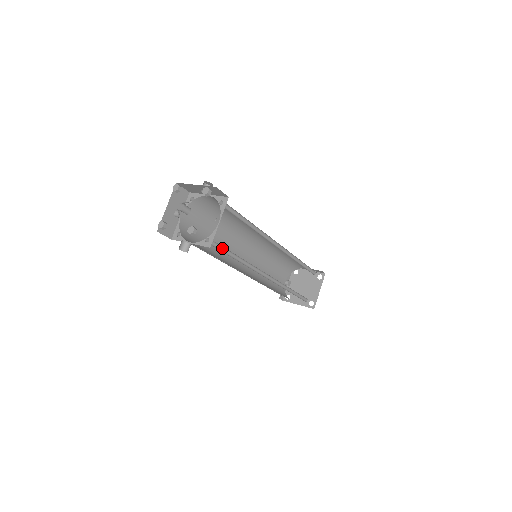
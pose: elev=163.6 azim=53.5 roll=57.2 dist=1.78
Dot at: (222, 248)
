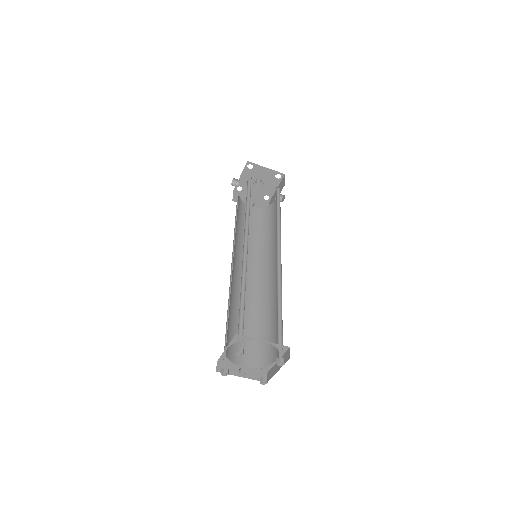
Dot at: (249, 192)
